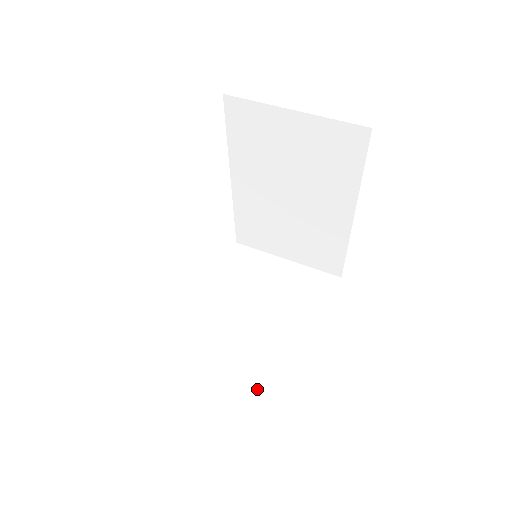
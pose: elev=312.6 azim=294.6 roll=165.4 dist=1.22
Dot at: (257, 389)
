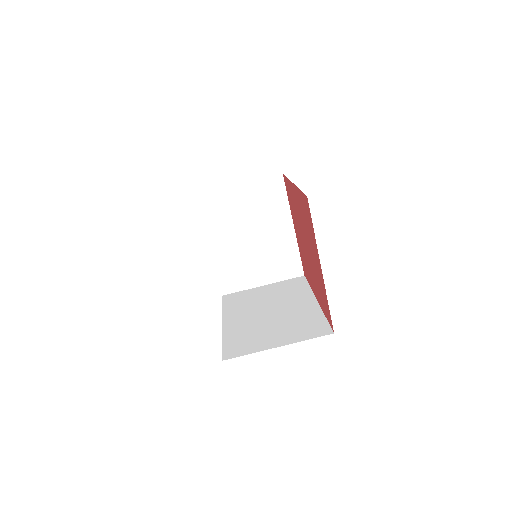
Dot at: (283, 277)
